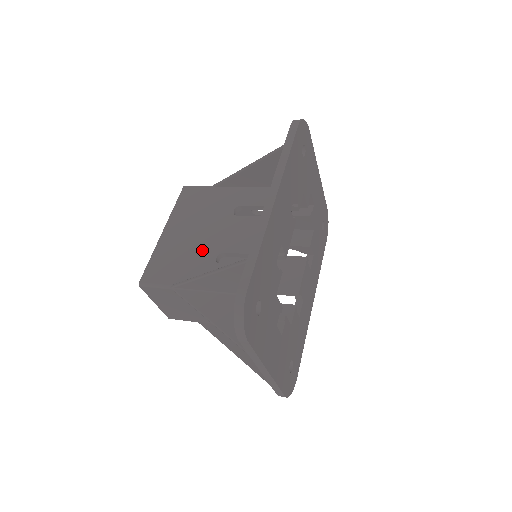
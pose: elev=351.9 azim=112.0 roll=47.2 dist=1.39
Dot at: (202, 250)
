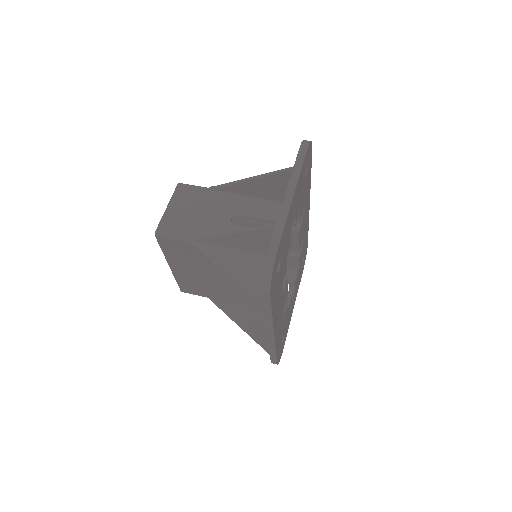
Dot at: (216, 285)
